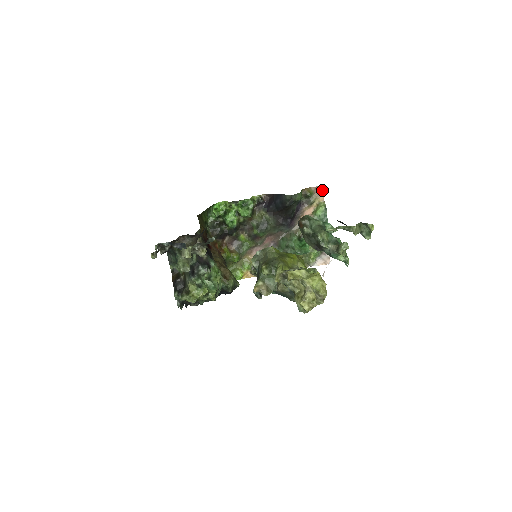
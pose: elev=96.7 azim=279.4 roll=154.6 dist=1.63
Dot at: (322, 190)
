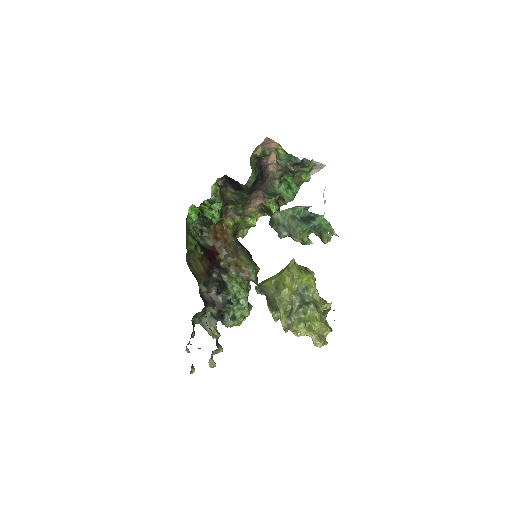
Dot at: (270, 140)
